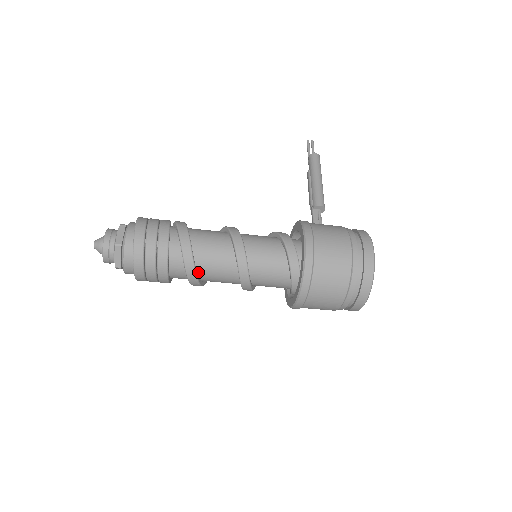
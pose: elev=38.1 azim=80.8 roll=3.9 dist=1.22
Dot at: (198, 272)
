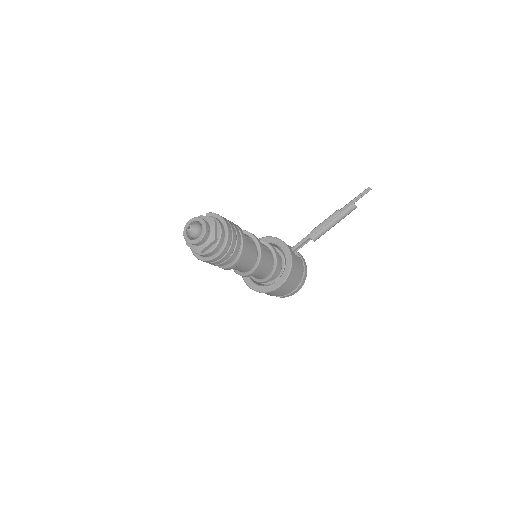
Dot at: occluded
